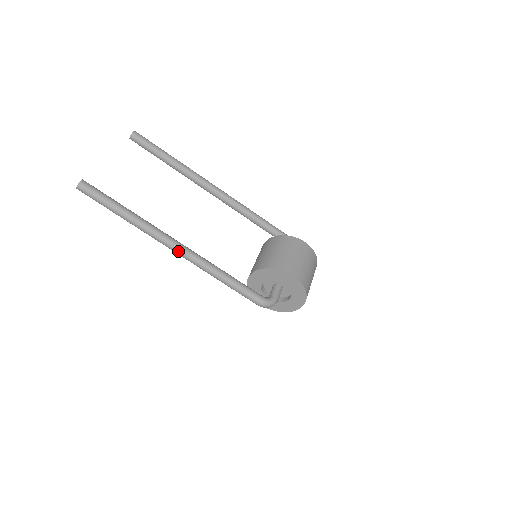
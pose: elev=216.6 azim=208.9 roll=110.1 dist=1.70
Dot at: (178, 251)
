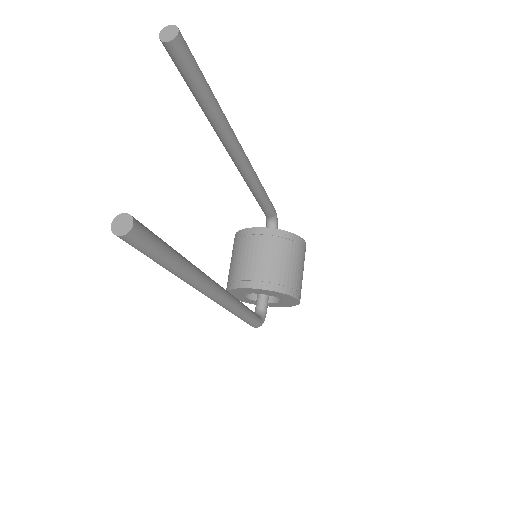
Dot at: (216, 300)
